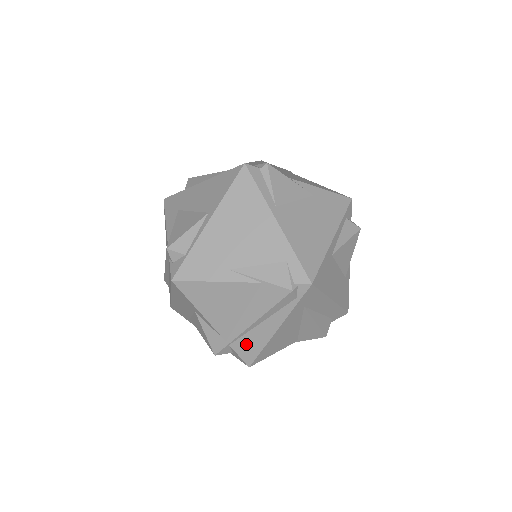
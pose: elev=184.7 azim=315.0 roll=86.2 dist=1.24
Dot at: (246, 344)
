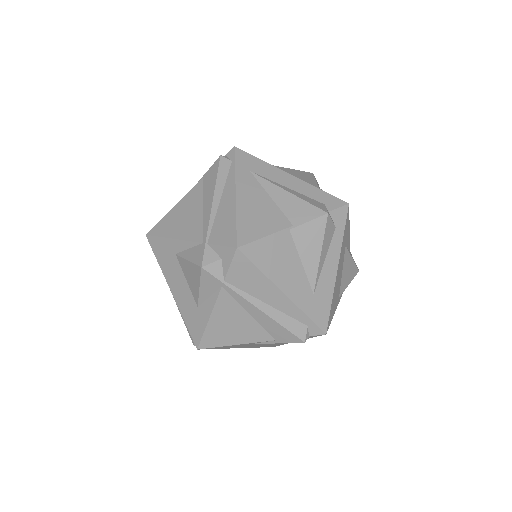
Dot at: (220, 229)
